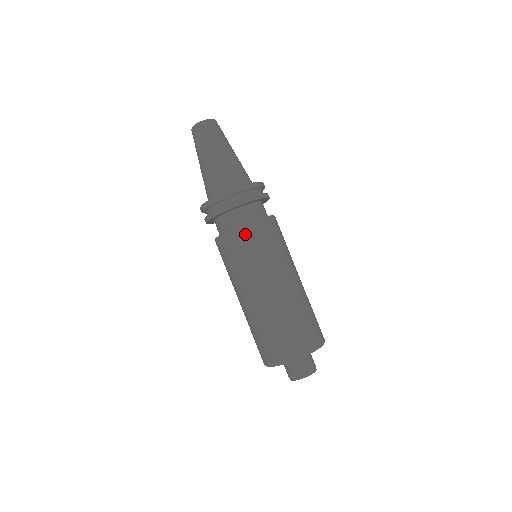
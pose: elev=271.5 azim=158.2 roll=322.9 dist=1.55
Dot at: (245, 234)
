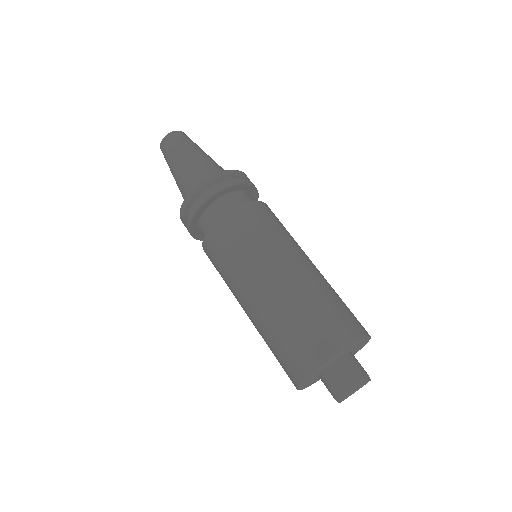
Dot at: (248, 211)
